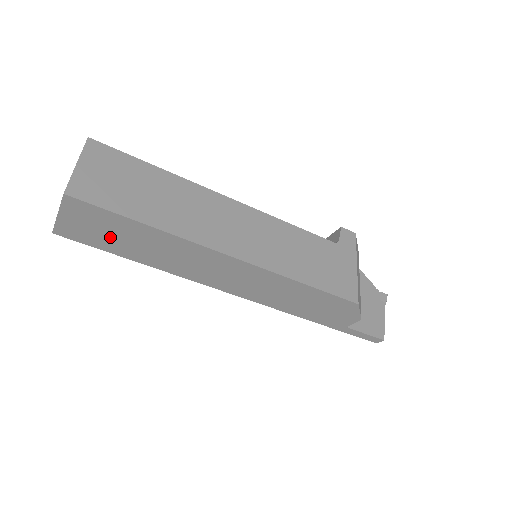
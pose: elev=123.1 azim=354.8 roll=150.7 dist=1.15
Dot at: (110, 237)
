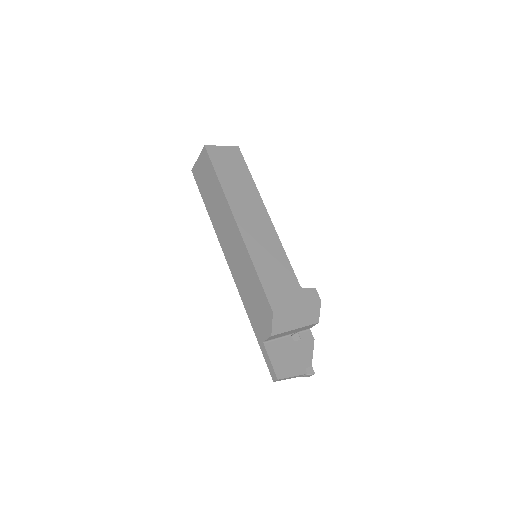
Dot at: (206, 183)
